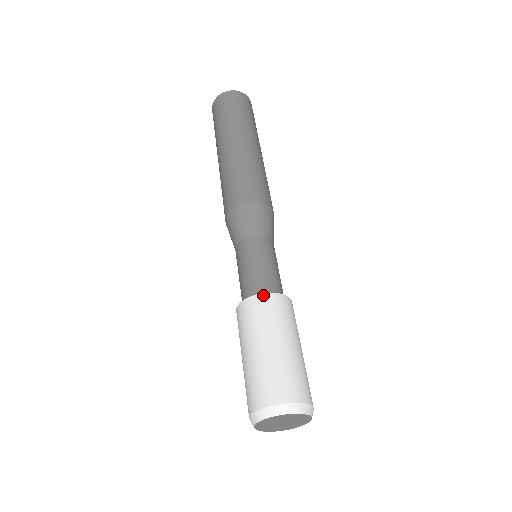
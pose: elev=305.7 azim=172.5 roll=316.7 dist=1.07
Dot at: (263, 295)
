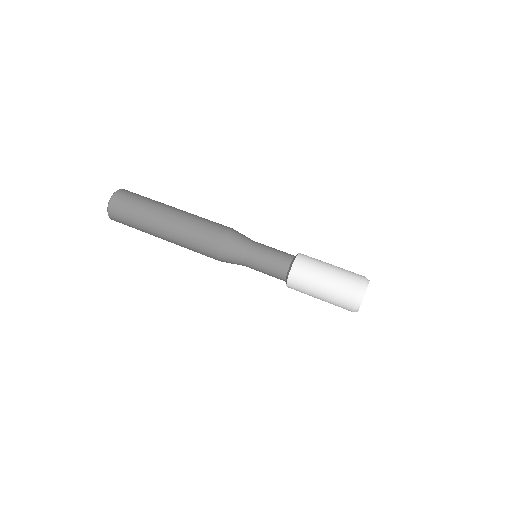
Dot at: (290, 274)
